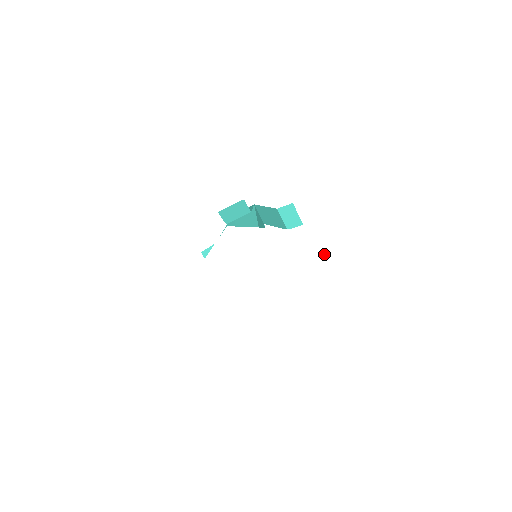
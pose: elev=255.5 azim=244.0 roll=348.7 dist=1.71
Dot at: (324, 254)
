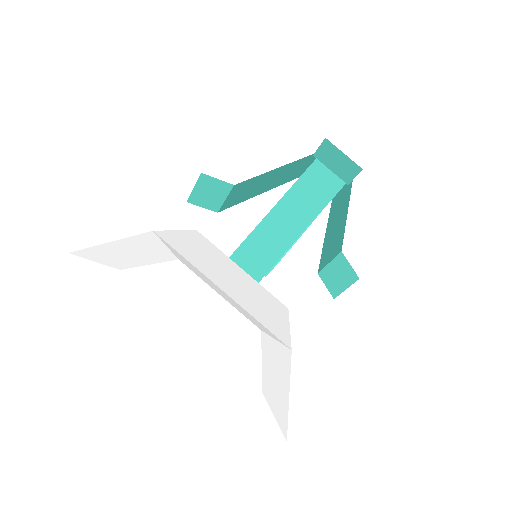
Dot at: (201, 272)
